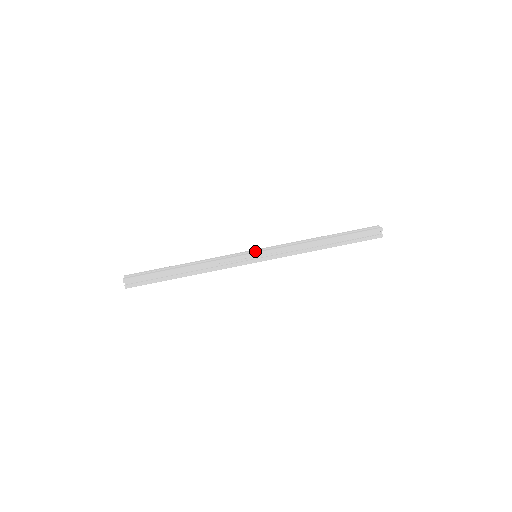
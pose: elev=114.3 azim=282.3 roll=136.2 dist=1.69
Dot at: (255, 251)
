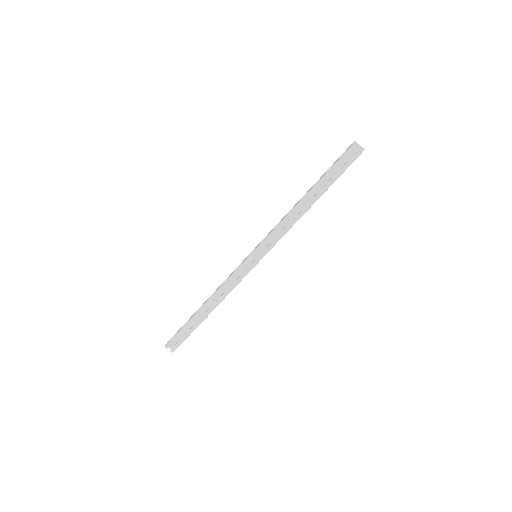
Dot at: occluded
